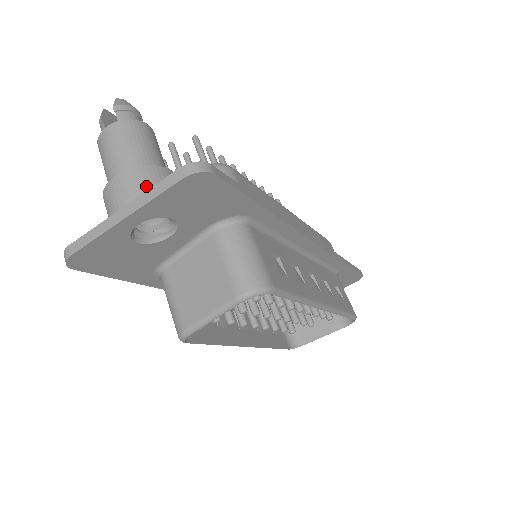
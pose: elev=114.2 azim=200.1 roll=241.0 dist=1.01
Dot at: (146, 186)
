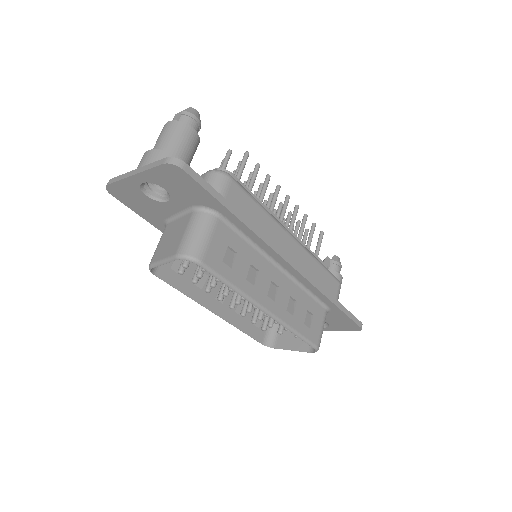
Dot at: occluded
